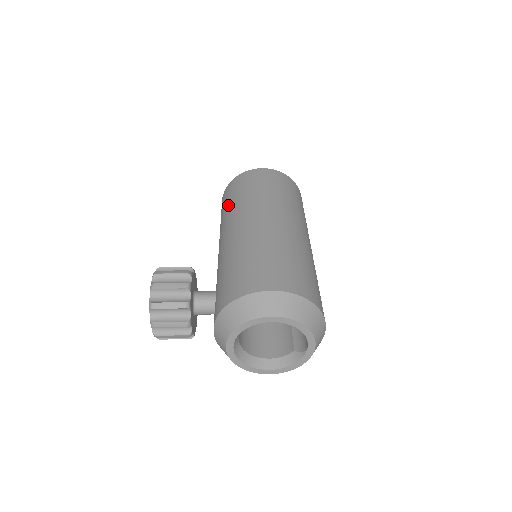
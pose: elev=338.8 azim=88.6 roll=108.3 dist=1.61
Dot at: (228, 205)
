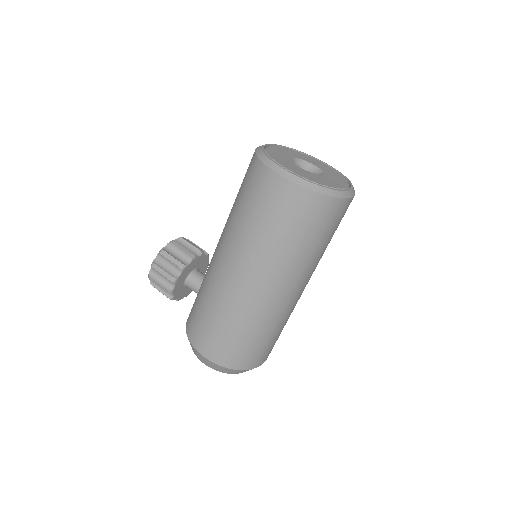
Dot at: (235, 201)
